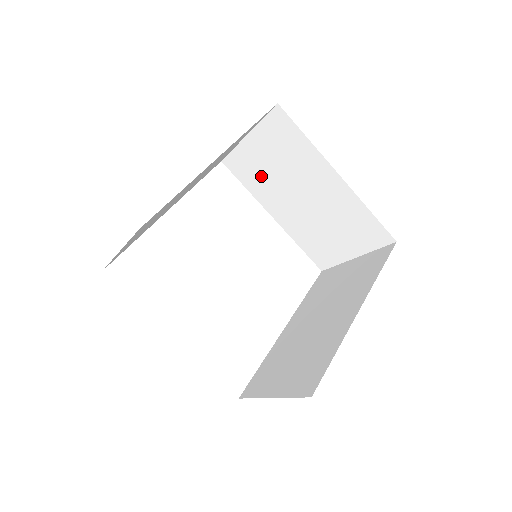
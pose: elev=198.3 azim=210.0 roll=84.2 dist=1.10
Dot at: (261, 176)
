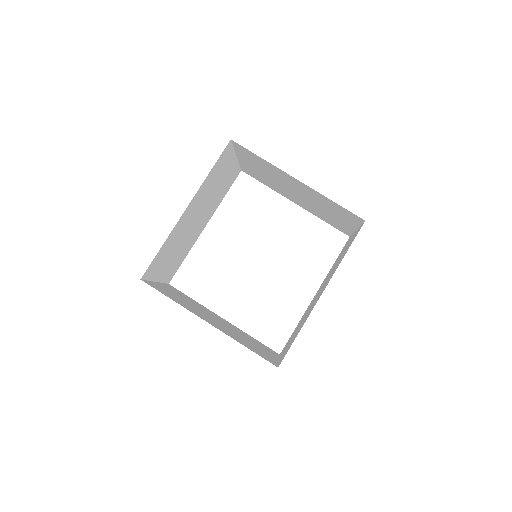
Dot at: (265, 179)
